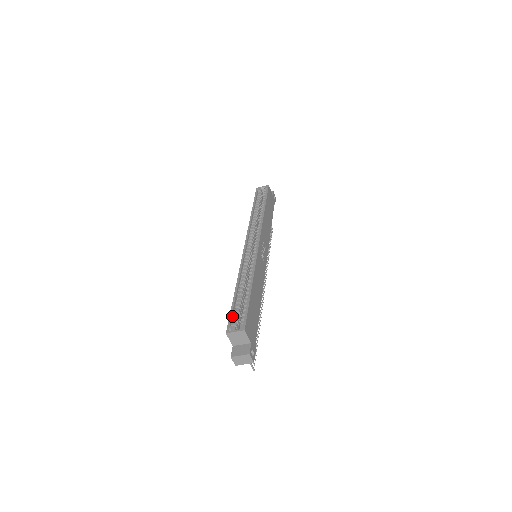
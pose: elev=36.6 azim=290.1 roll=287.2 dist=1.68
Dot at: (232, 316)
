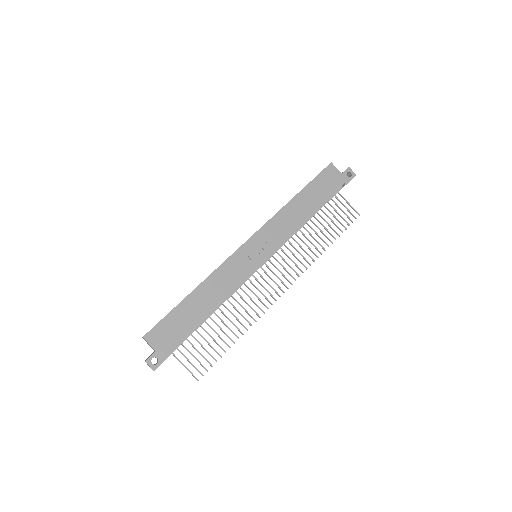
Dot at: occluded
